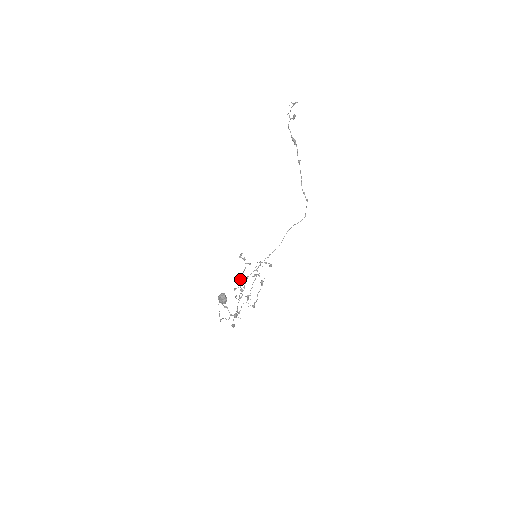
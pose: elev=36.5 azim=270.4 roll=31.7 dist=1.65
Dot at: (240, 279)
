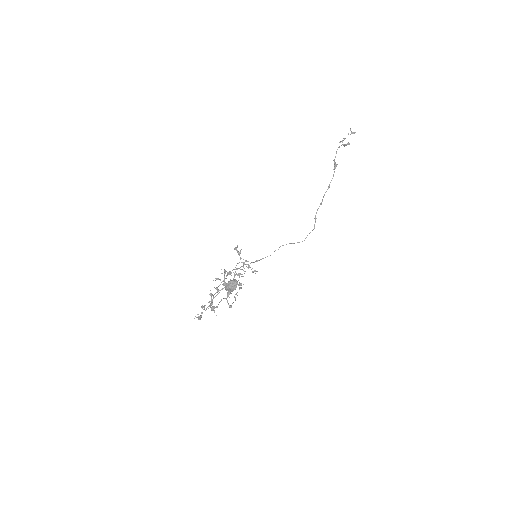
Dot at: occluded
